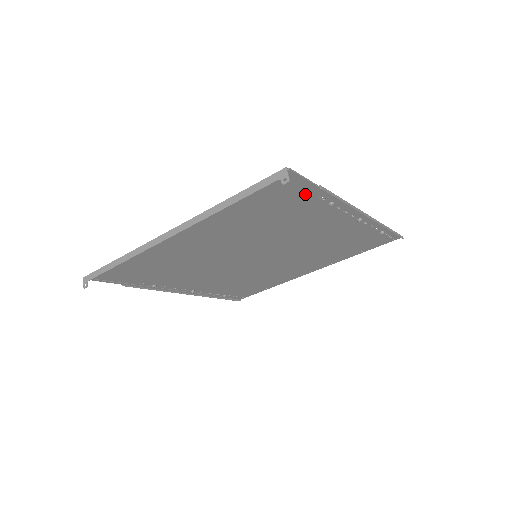
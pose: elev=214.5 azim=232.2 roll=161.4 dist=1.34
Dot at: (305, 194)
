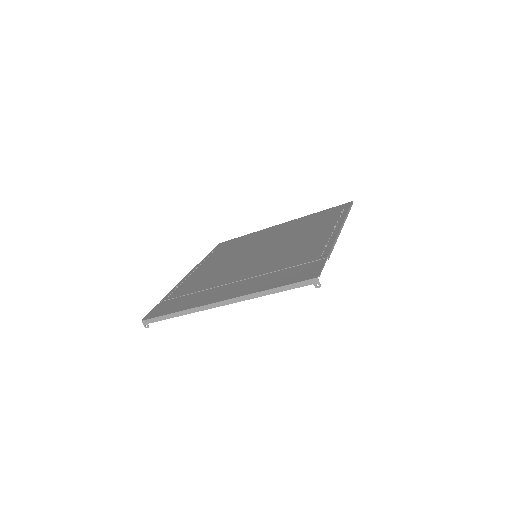
Dot at: (316, 261)
